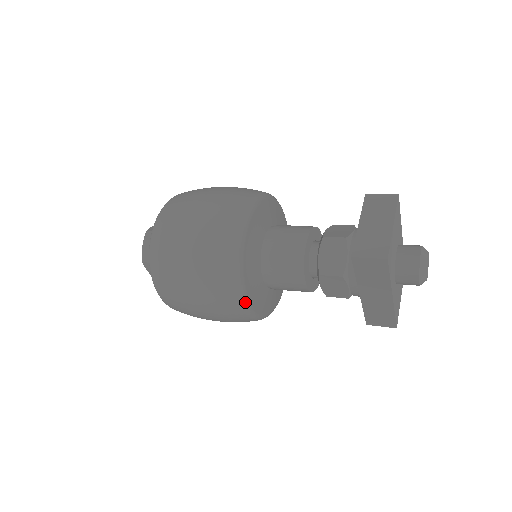
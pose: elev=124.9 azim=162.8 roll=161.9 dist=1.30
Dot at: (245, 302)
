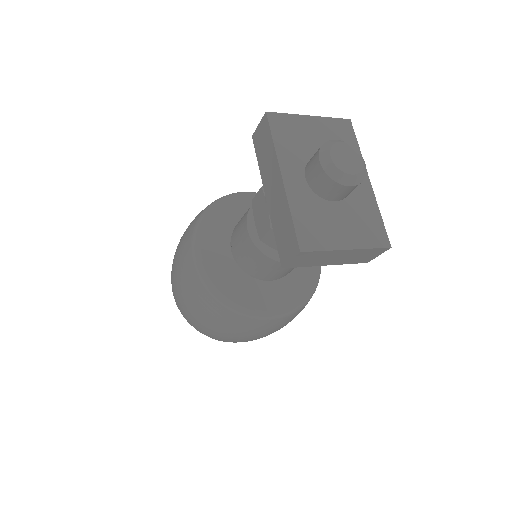
Dot at: (195, 244)
